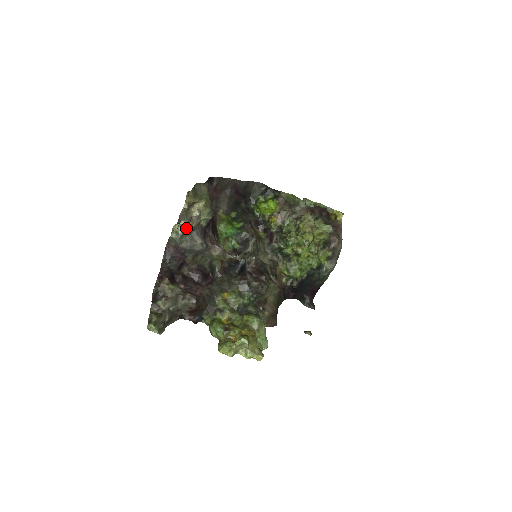
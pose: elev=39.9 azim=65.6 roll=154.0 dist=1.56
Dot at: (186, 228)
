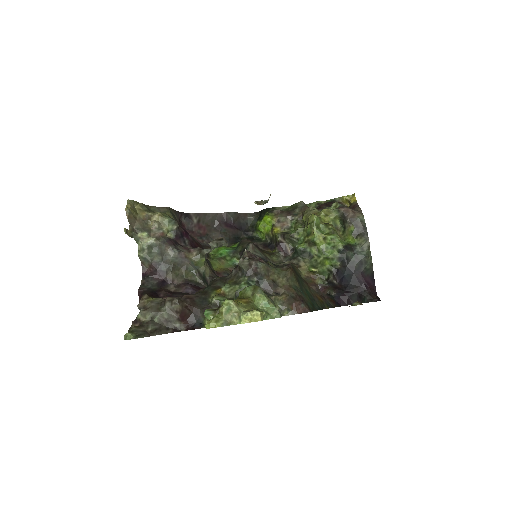
Dot at: (148, 240)
